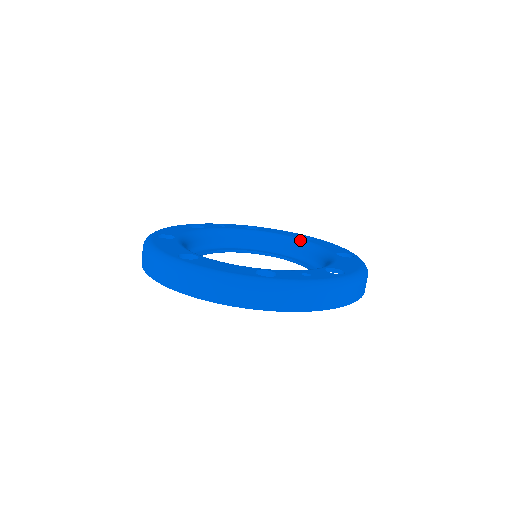
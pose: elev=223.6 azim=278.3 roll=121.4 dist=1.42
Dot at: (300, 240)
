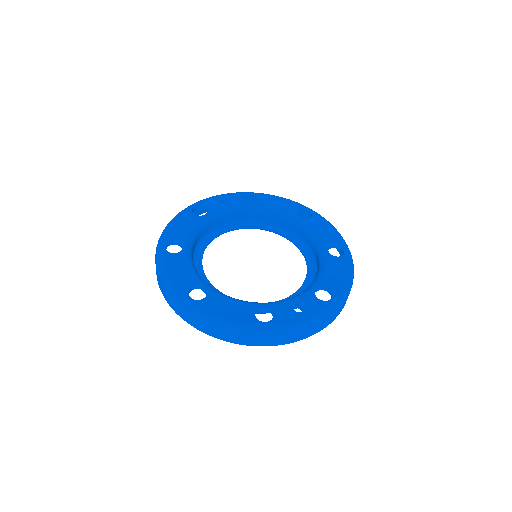
Dot at: (297, 220)
